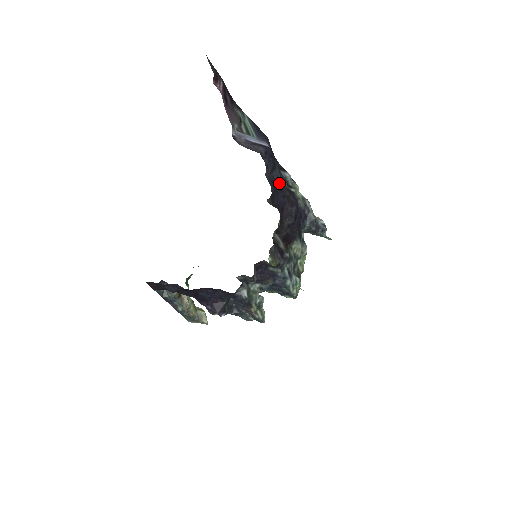
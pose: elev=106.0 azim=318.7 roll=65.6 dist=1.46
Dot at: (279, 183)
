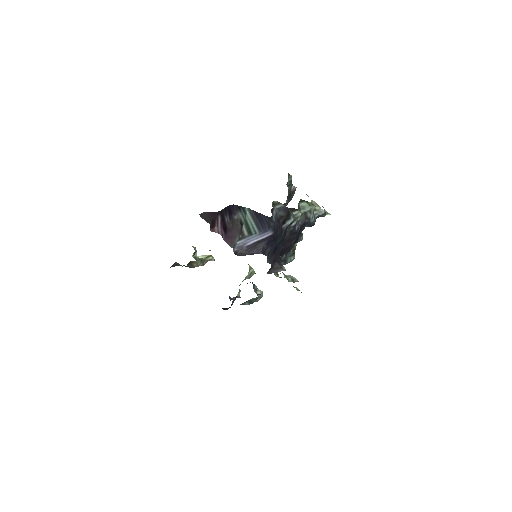
Dot at: (280, 240)
